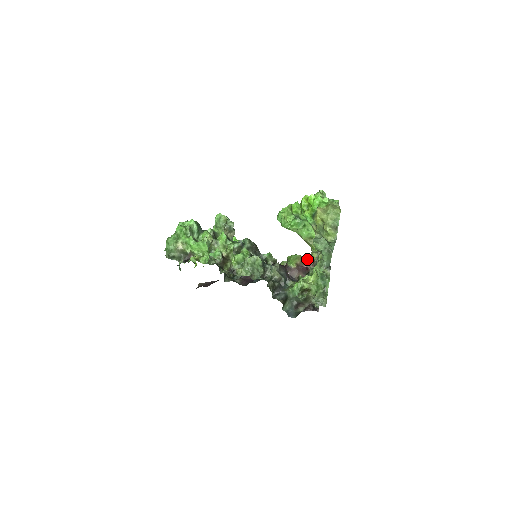
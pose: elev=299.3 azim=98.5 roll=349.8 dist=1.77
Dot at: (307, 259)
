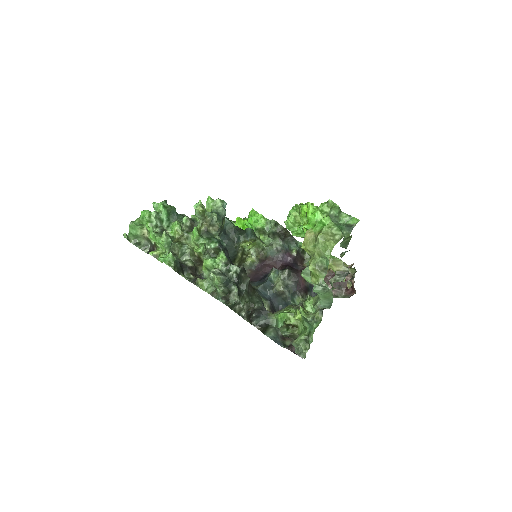
Dot at: occluded
